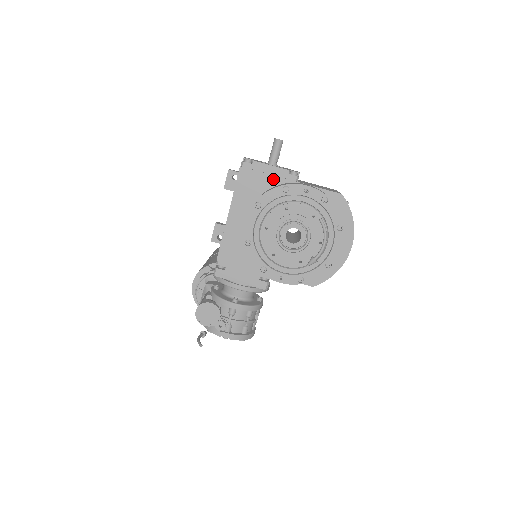
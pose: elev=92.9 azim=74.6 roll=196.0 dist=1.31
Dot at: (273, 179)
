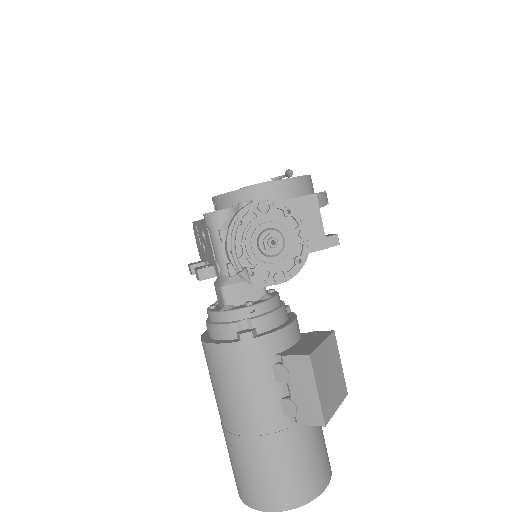
Dot at: occluded
